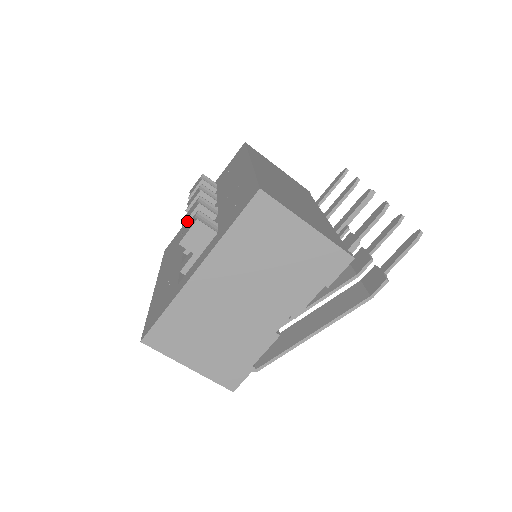
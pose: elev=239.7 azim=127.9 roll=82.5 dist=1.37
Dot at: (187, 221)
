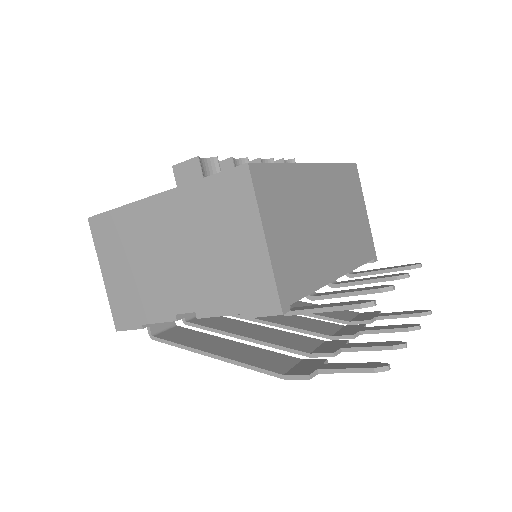
Dot at: occluded
